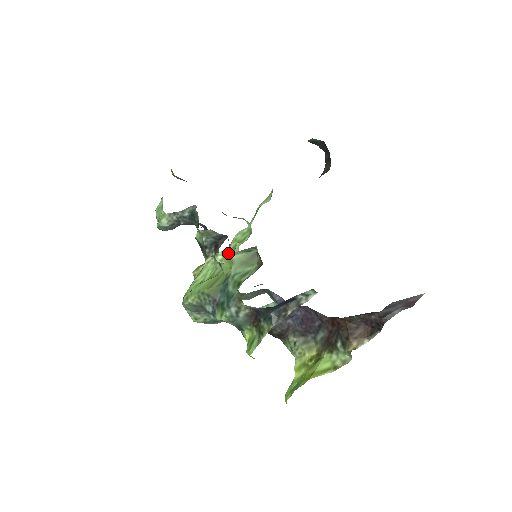
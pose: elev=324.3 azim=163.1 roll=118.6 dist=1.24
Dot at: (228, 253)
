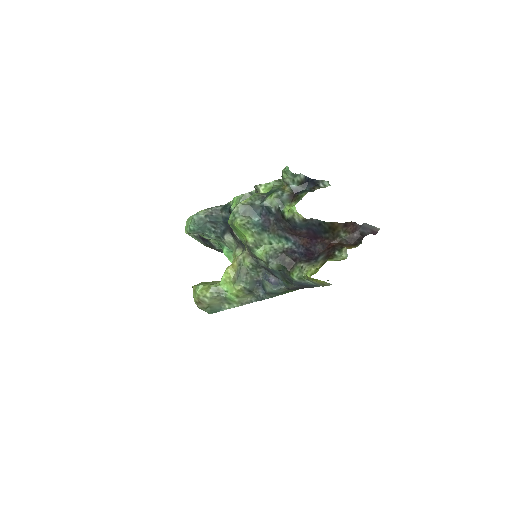
Dot at: (269, 184)
